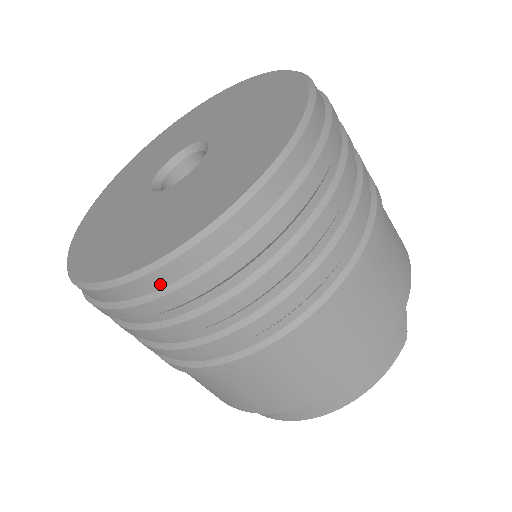
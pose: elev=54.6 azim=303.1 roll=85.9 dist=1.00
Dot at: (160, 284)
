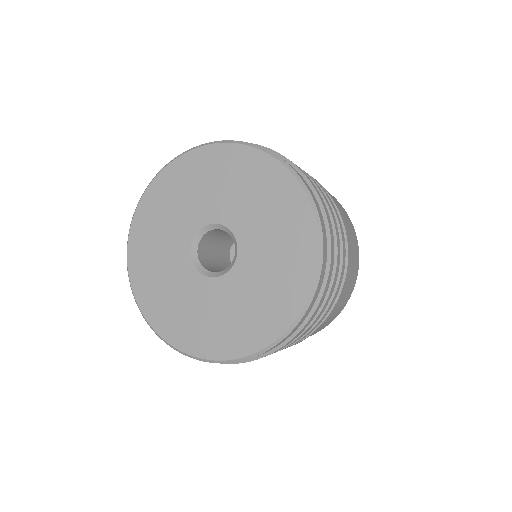
Dot at: occluded
